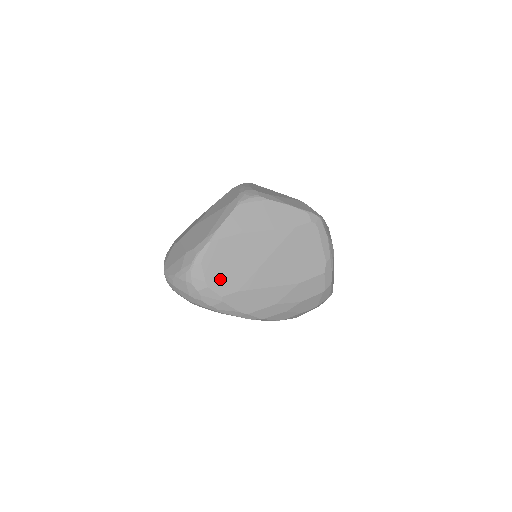
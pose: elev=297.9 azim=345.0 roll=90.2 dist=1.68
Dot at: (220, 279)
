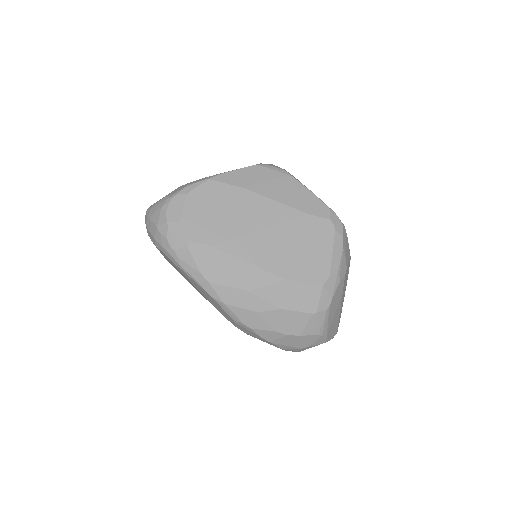
Dot at: (198, 222)
